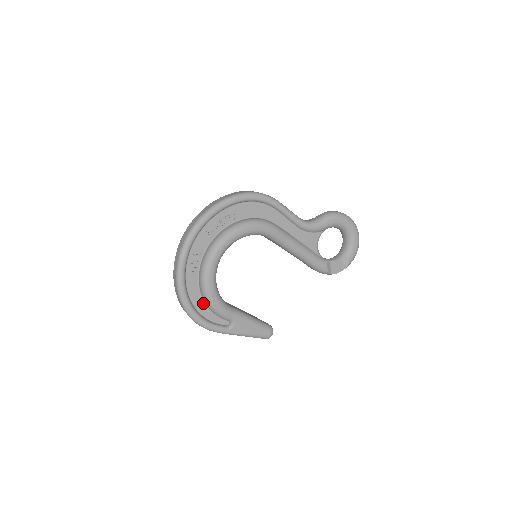
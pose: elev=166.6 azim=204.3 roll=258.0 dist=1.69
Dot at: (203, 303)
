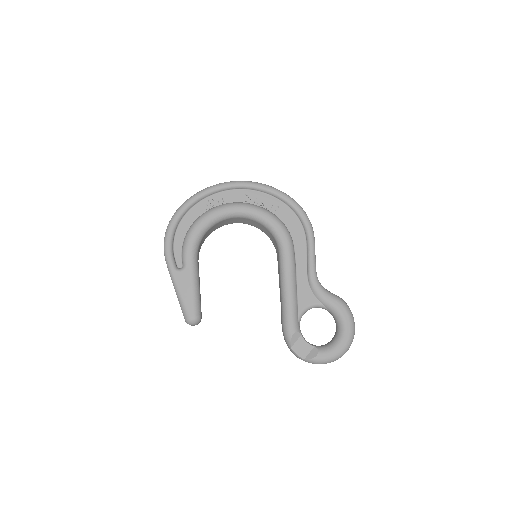
Dot at: (186, 232)
